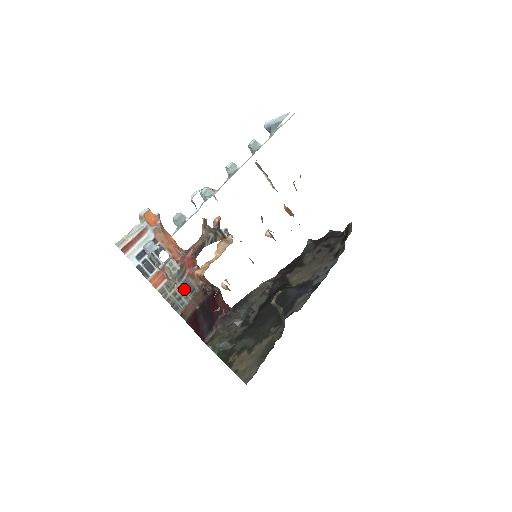
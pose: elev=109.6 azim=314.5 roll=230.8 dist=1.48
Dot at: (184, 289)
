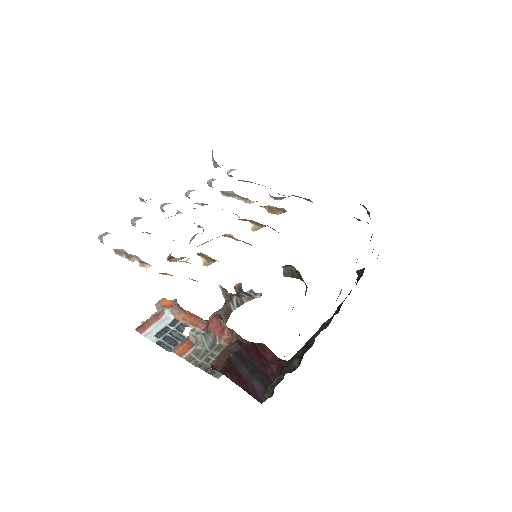
Dot at: occluded
